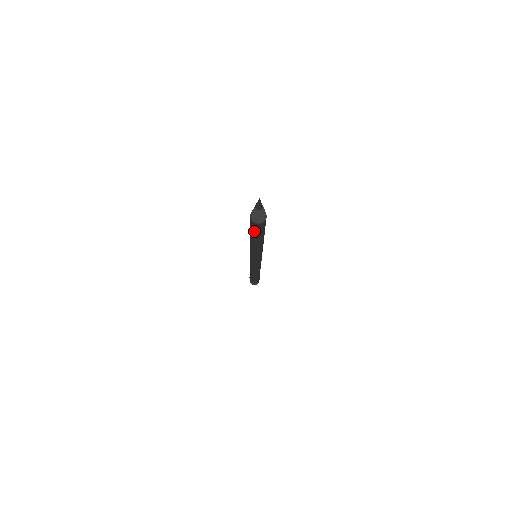
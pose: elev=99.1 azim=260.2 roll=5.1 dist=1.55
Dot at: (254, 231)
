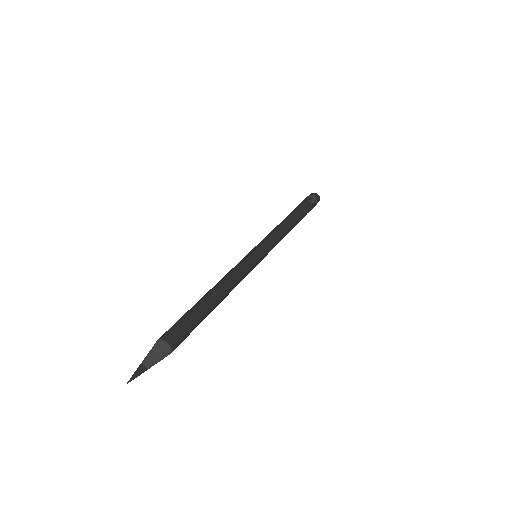
Dot at: occluded
